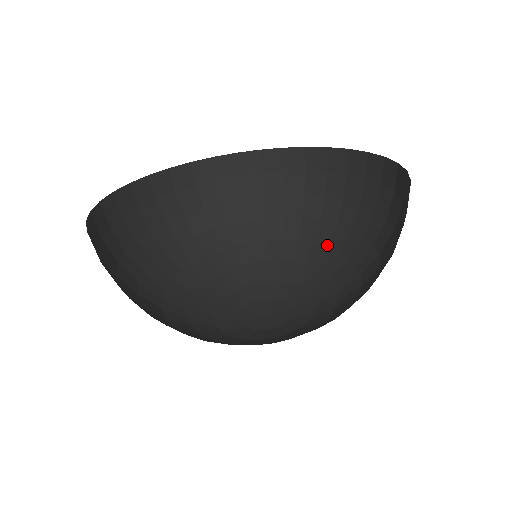
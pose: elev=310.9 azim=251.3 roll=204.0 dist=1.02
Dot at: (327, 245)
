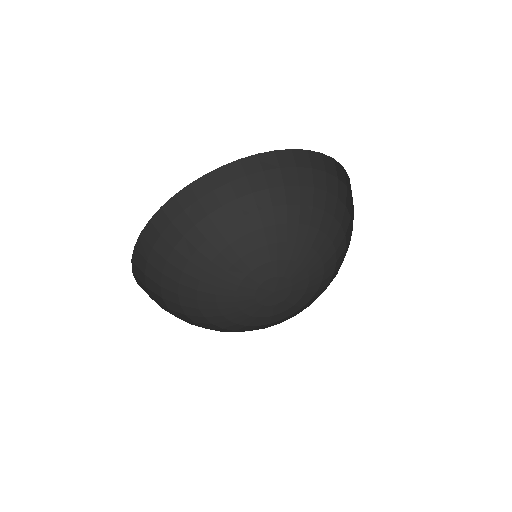
Dot at: (309, 225)
